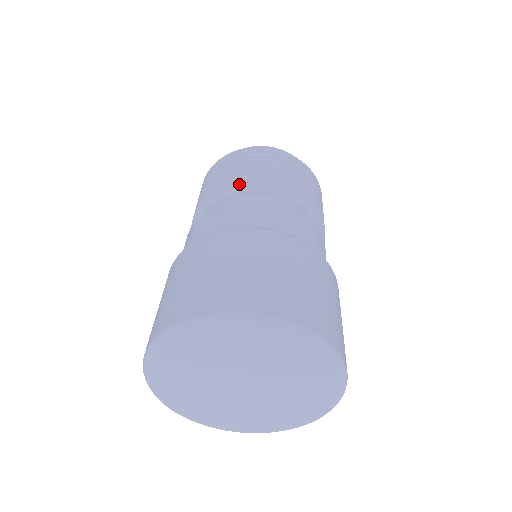
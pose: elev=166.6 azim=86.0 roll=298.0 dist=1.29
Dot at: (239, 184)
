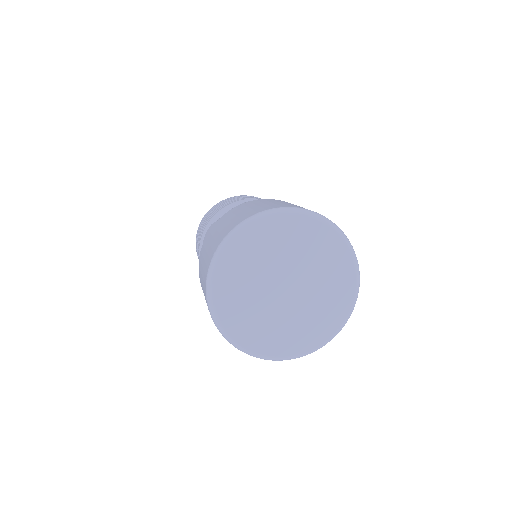
Dot at: (238, 202)
